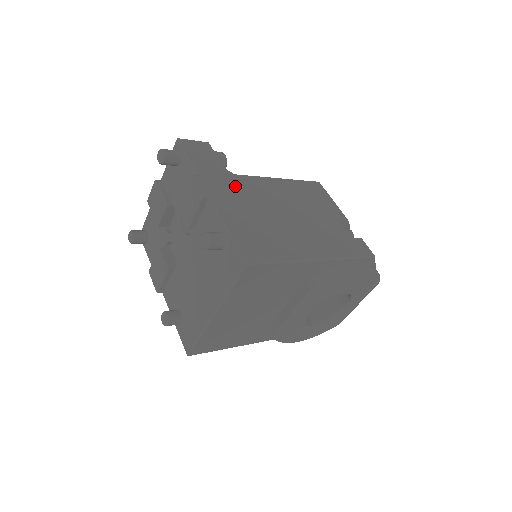
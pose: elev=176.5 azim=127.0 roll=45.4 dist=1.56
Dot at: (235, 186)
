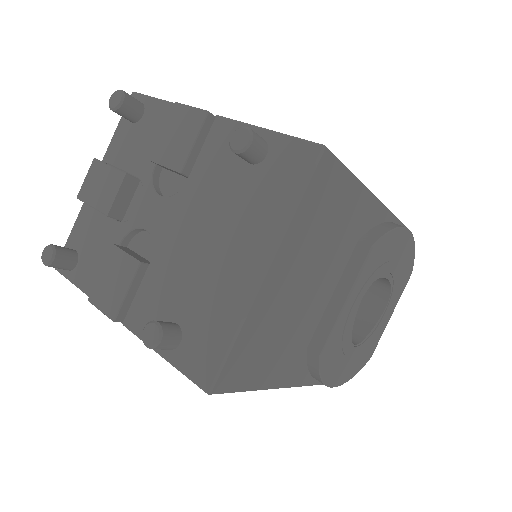
Dot at: occluded
